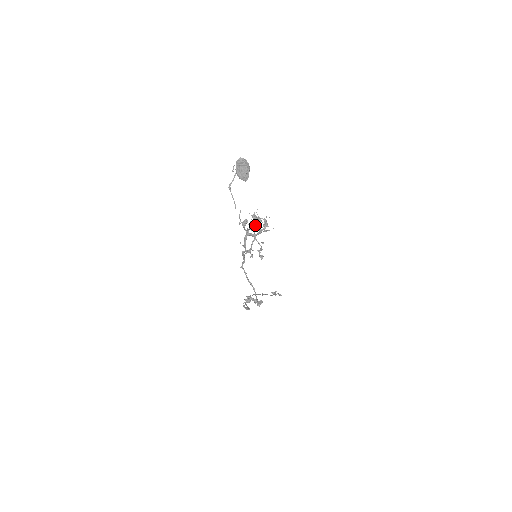
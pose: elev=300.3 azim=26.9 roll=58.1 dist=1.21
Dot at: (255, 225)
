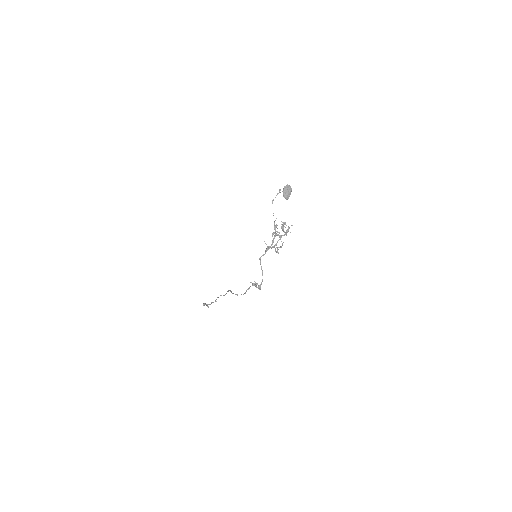
Dot at: occluded
